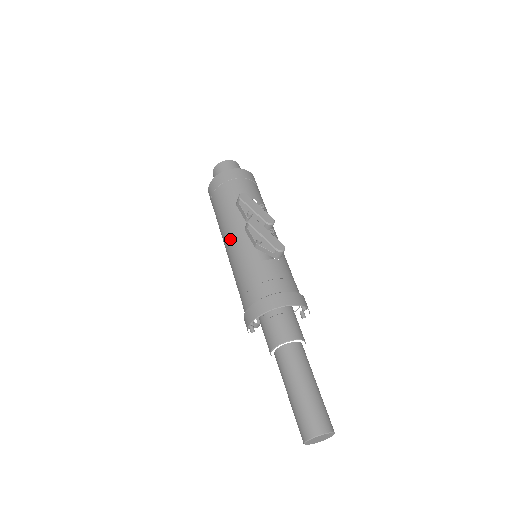
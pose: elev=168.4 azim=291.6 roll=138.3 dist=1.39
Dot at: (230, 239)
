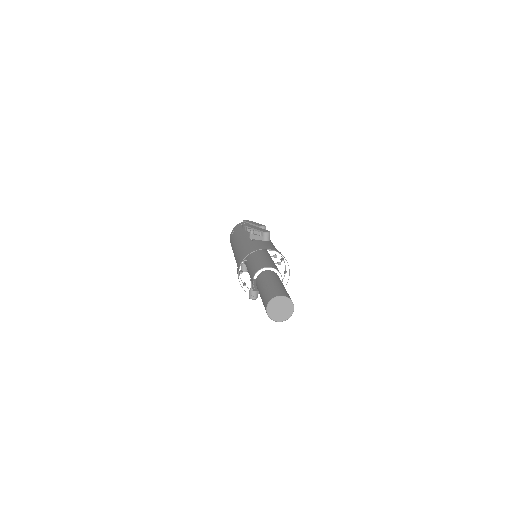
Dot at: (236, 245)
